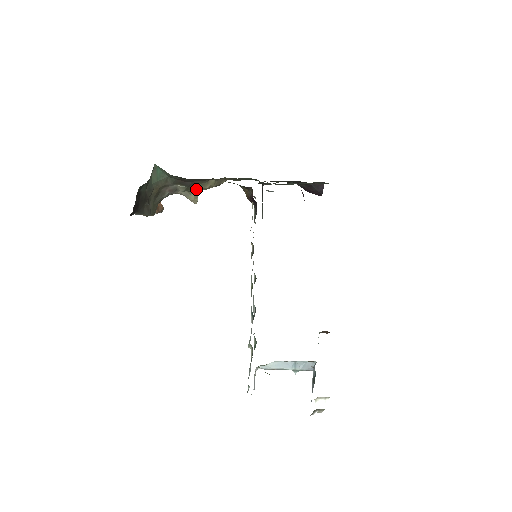
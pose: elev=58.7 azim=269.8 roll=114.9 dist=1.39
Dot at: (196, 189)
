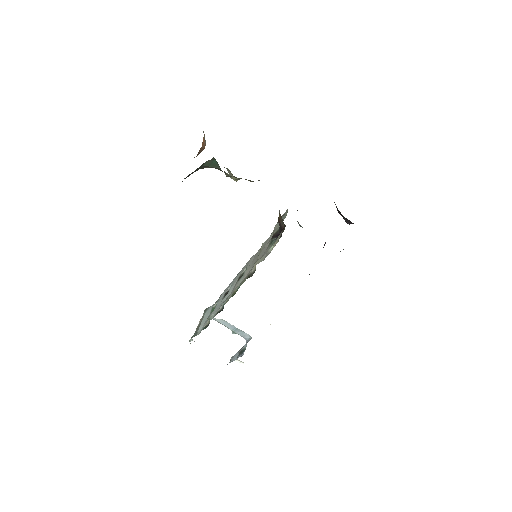
Dot at: (241, 178)
